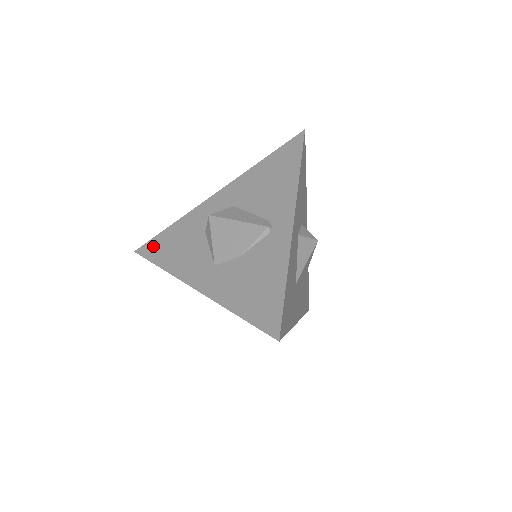
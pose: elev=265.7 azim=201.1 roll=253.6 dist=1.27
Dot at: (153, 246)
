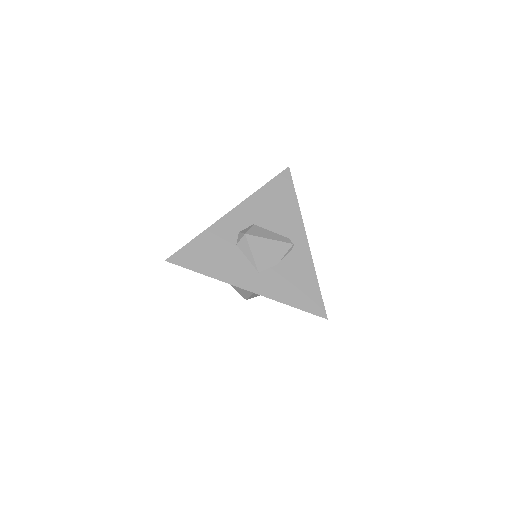
Dot at: (186, 256)
